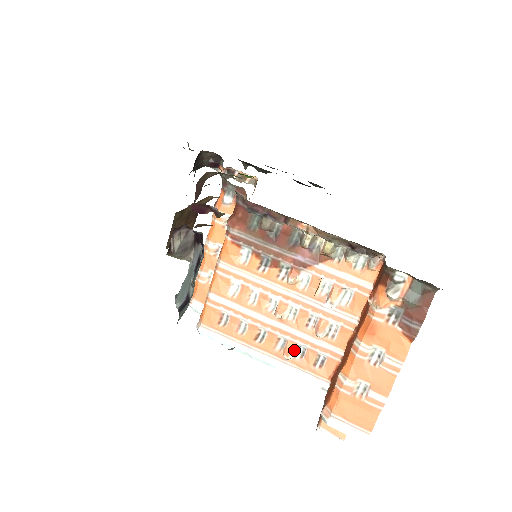
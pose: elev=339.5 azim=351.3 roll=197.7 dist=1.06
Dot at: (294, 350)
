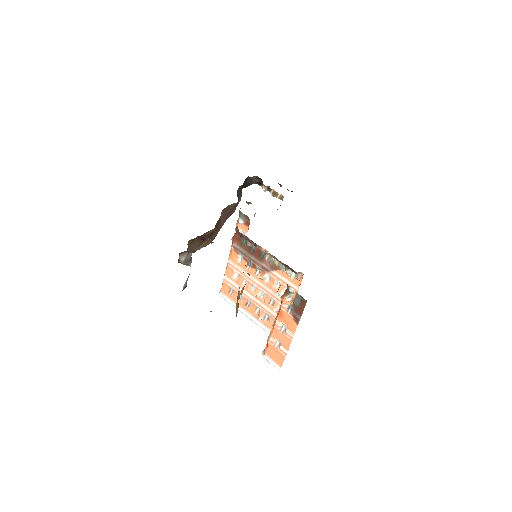
Dot at: (263, 315)
